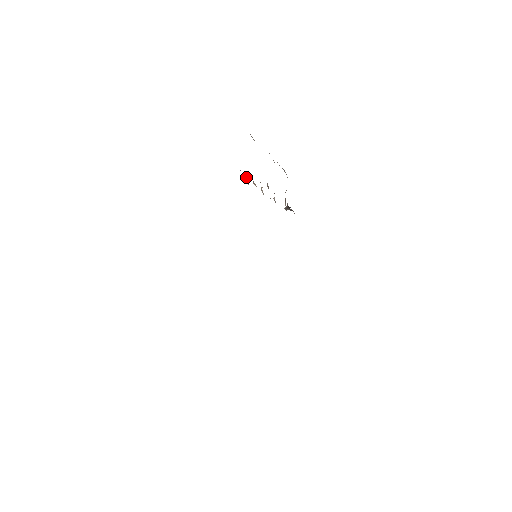
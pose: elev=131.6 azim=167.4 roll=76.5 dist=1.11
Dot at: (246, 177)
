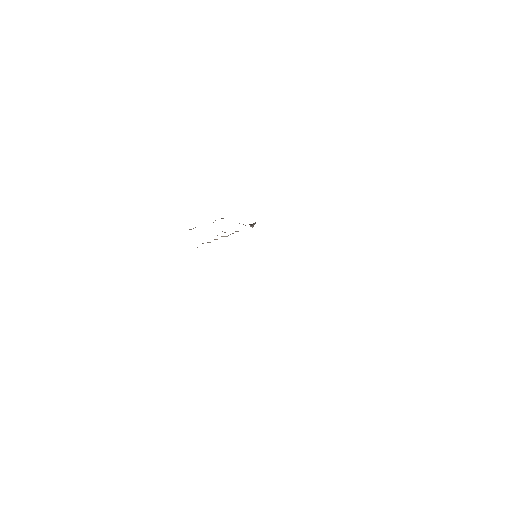
Dot at: (208, 242)
